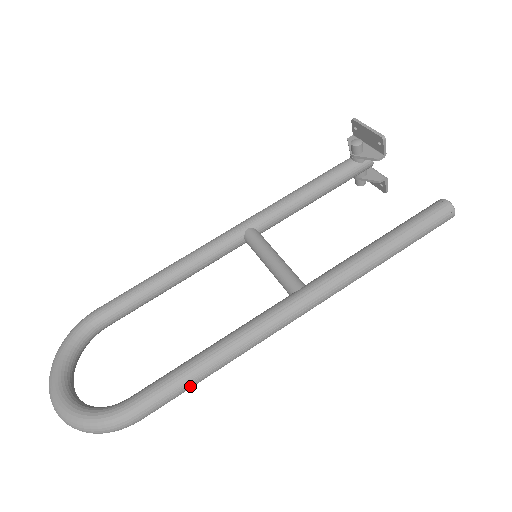
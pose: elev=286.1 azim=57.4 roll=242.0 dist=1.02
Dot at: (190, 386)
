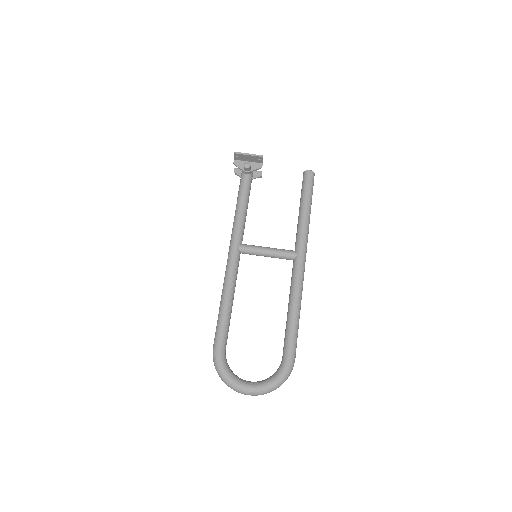
Dot at: (298, 328)
